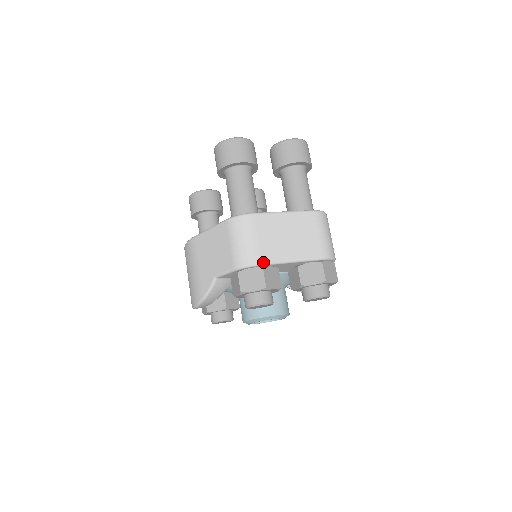
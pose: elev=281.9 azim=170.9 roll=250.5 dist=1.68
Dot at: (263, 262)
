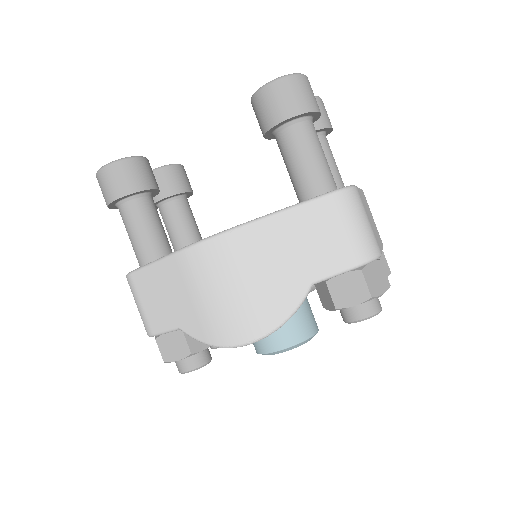
Dot at: (381, 252)
